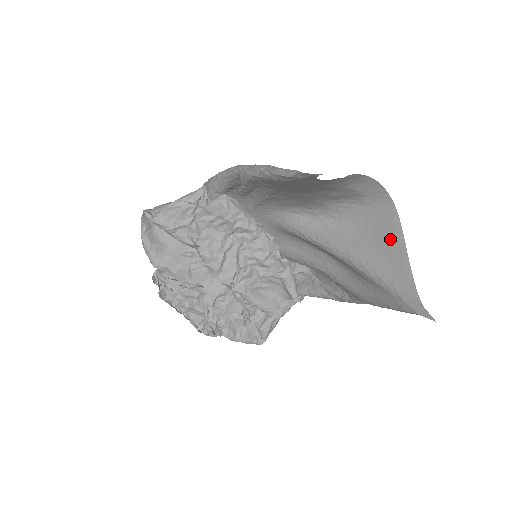
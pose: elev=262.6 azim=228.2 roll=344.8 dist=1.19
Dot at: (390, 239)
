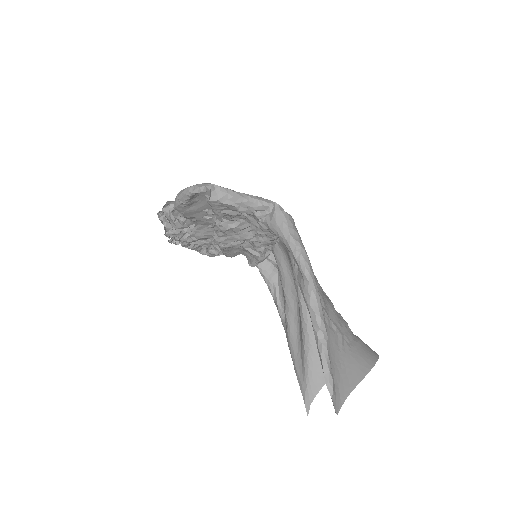
Dot at: occluded
